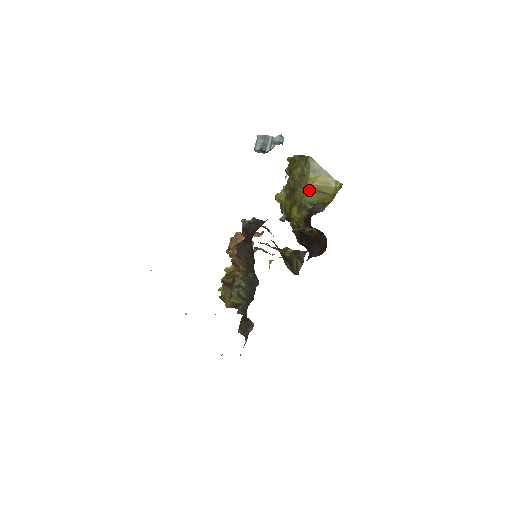
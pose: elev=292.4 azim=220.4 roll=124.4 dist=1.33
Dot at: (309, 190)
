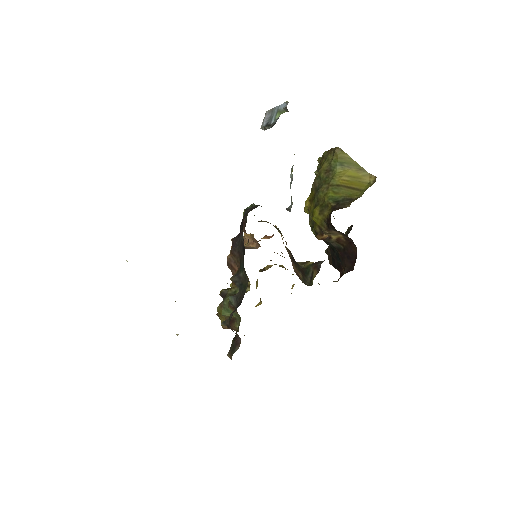
Dot at: (335, 185)
